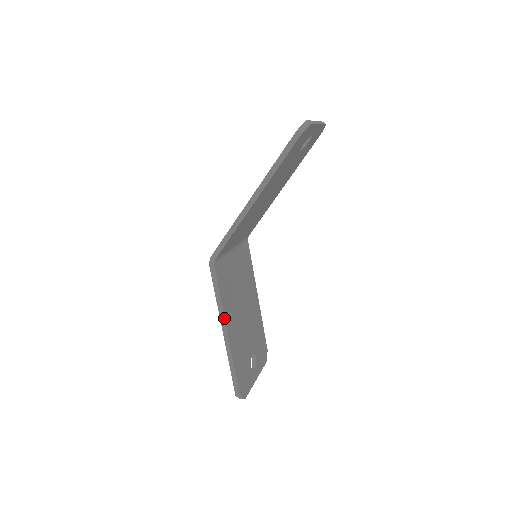
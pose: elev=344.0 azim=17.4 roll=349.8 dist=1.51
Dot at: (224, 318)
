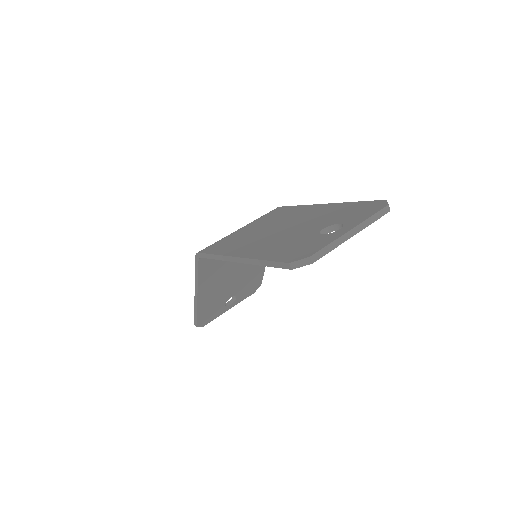
Dot at: (197, 289)
